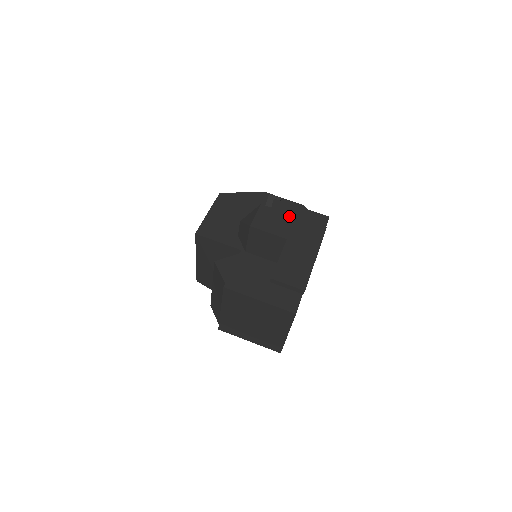
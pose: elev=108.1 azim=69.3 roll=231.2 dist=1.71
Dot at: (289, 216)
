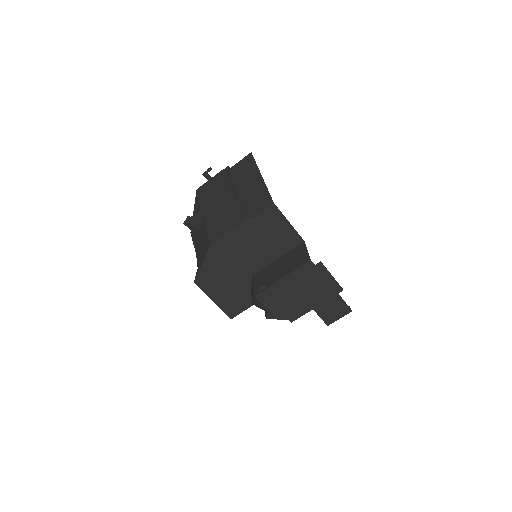
Dot at: (281, 283)
